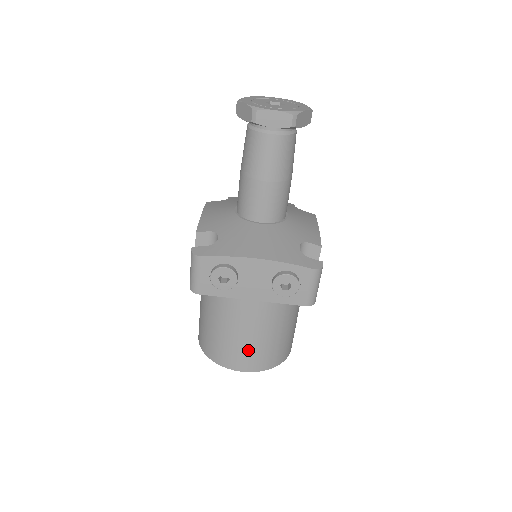
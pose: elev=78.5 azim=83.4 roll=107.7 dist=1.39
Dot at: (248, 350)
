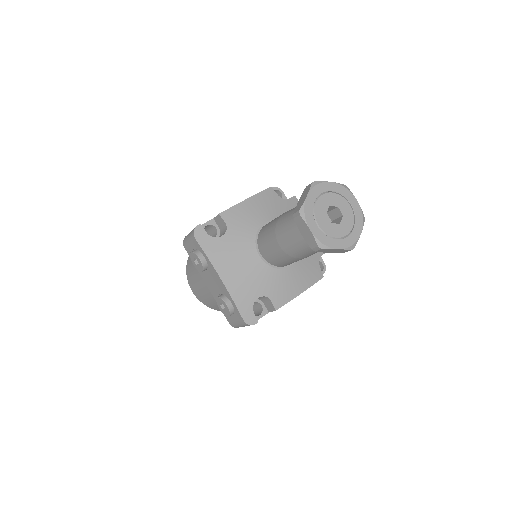
Dot at: (200, 290)
